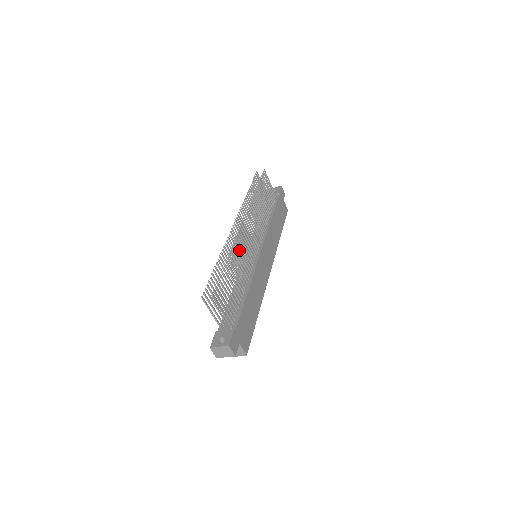
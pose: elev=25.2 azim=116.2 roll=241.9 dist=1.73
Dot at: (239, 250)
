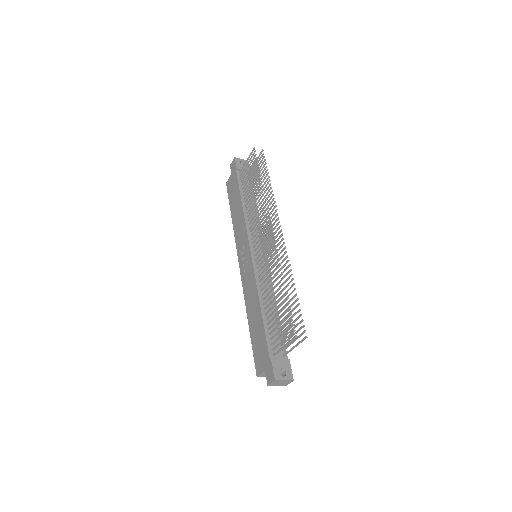
Dot at: (283, 267)
